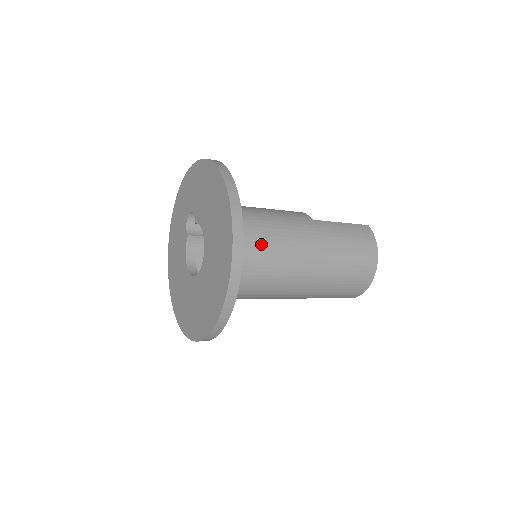
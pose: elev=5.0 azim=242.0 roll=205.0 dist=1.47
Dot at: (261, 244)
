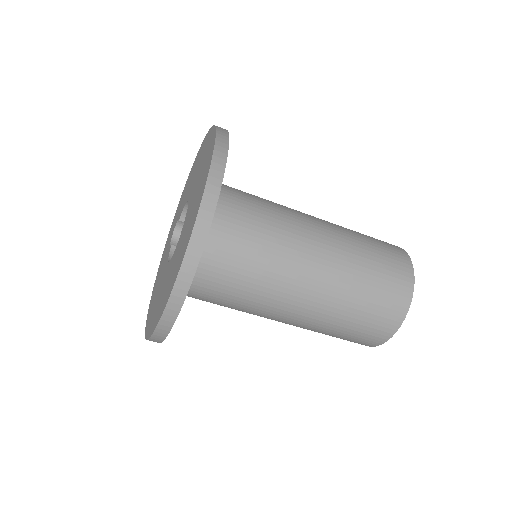
Dot at: (254, 196)
